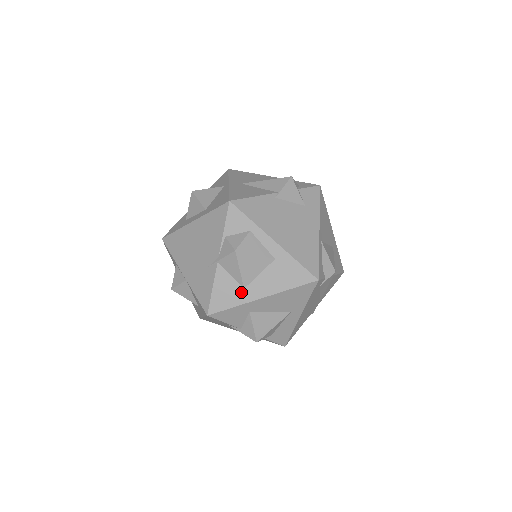
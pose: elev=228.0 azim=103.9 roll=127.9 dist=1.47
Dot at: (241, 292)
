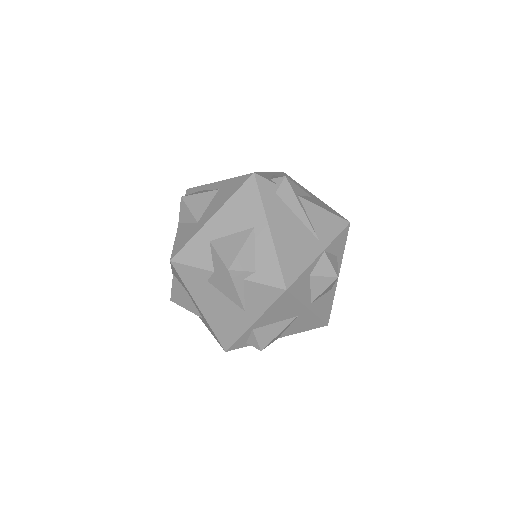
Dot at: (195, 226)
